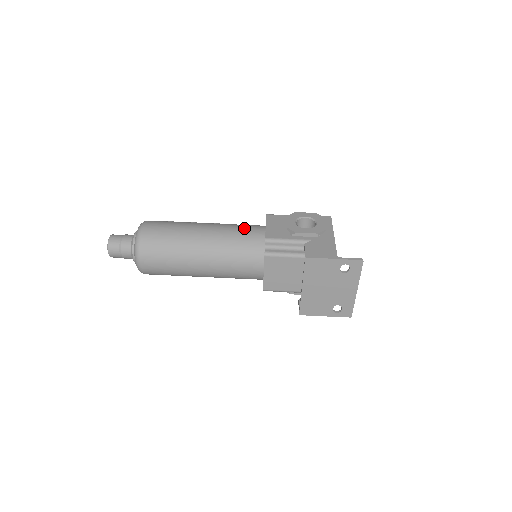
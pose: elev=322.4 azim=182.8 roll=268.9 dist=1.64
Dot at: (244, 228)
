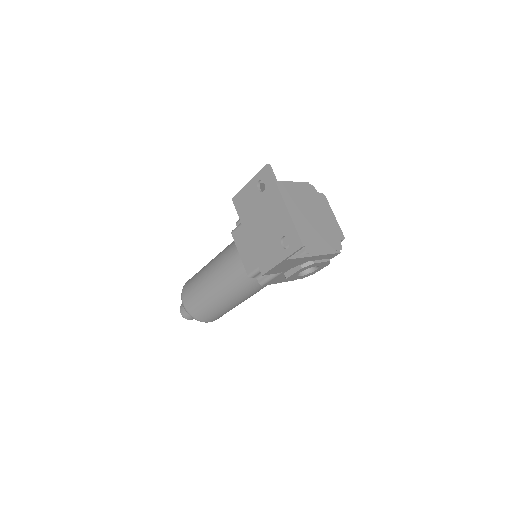
Dot at: occluded
